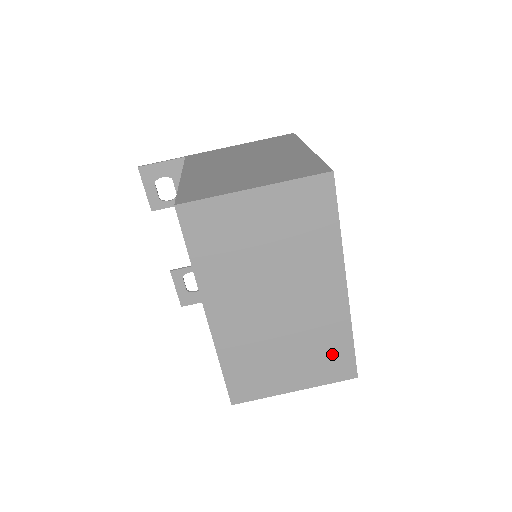
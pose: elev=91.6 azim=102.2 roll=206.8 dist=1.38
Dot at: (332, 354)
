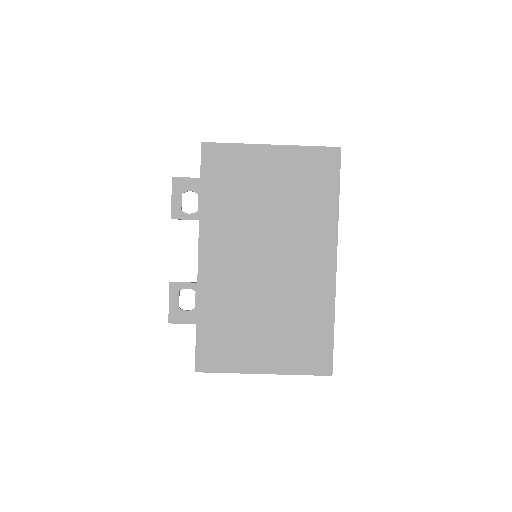
Dot at: (310, 338)
